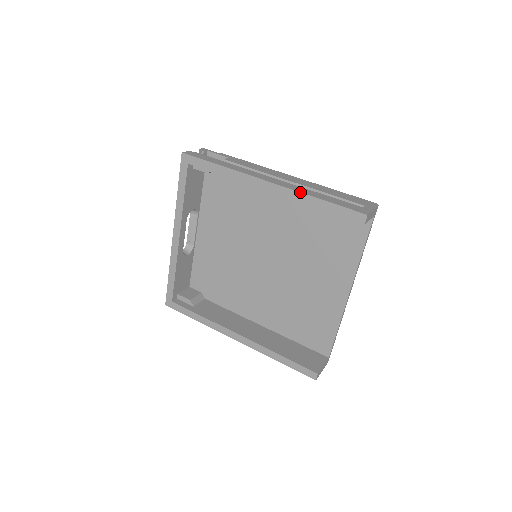
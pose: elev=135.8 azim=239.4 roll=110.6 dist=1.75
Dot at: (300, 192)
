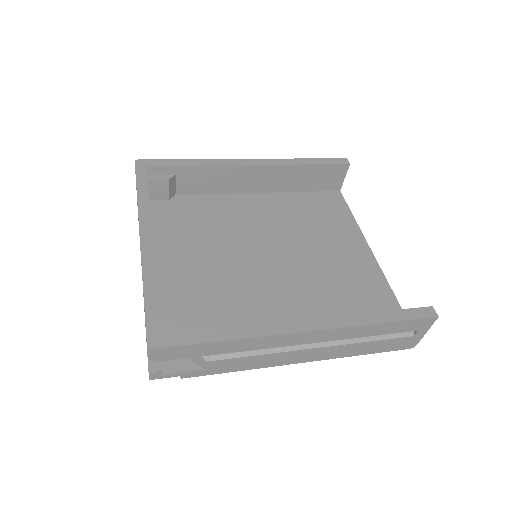
Dot at: occluded
